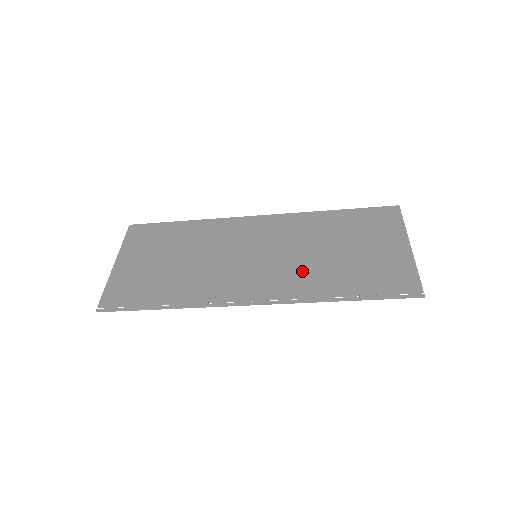
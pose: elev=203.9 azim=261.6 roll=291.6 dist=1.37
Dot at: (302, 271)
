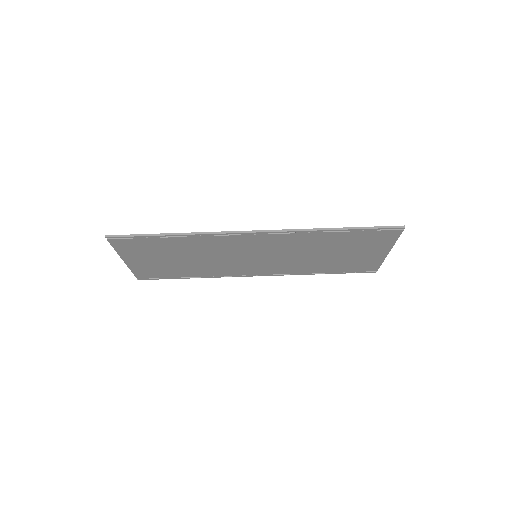
Dot at: (298, 244)
